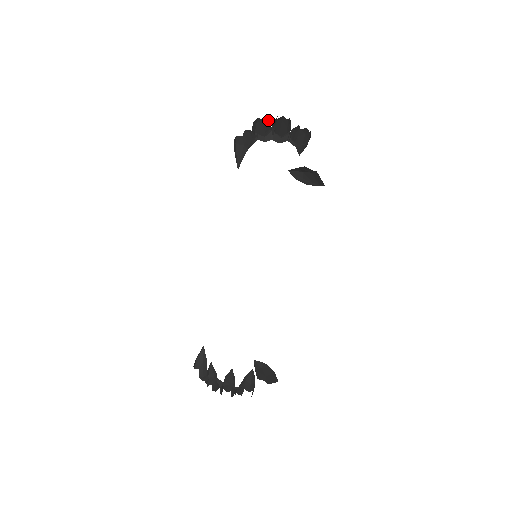
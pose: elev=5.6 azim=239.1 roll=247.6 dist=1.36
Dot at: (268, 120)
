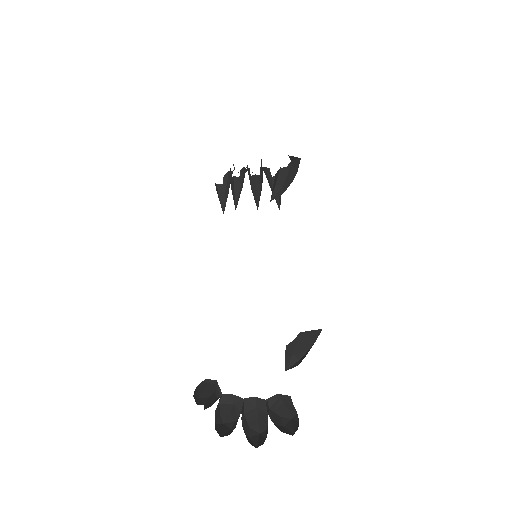
Dot at: (242, 170)
